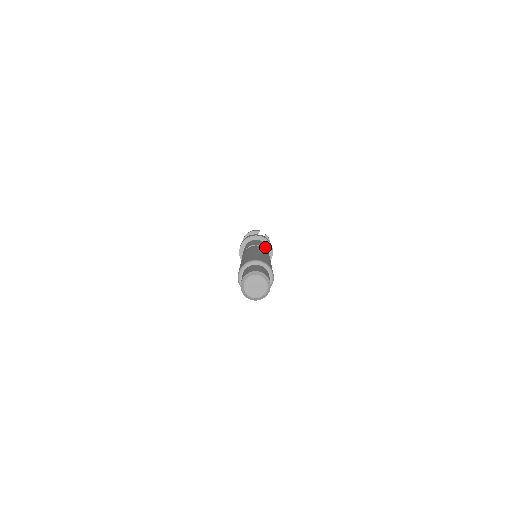
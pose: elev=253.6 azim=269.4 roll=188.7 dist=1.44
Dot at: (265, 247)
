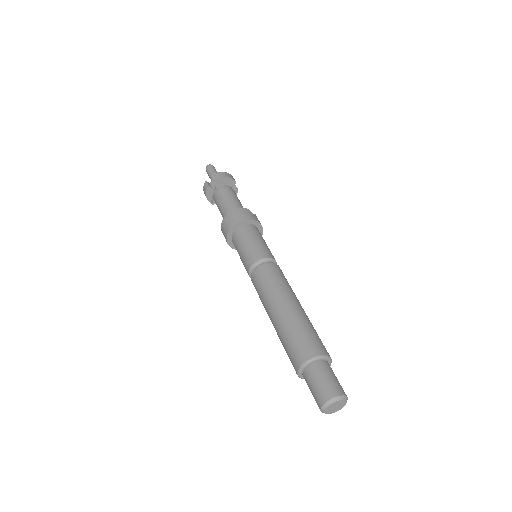
Dot at: occluded
